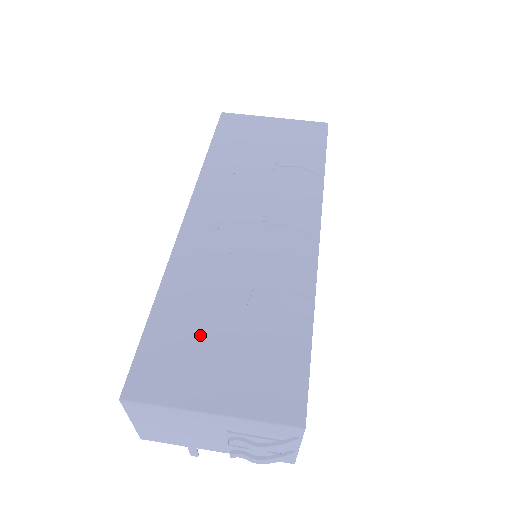
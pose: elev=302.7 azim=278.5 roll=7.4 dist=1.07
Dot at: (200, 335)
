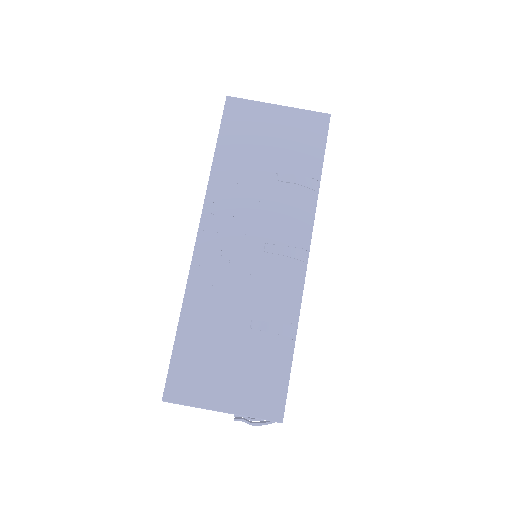
Dot at: (213, 353)
